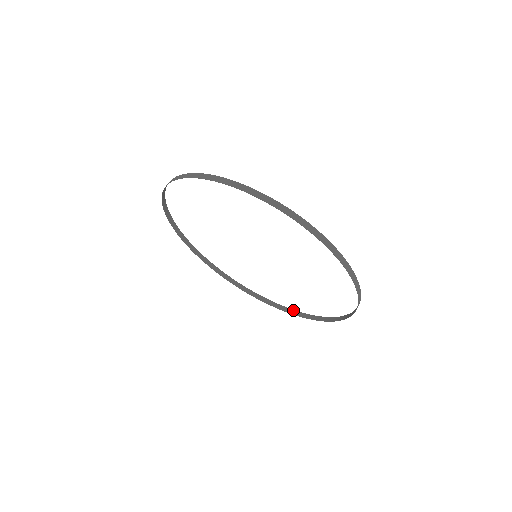
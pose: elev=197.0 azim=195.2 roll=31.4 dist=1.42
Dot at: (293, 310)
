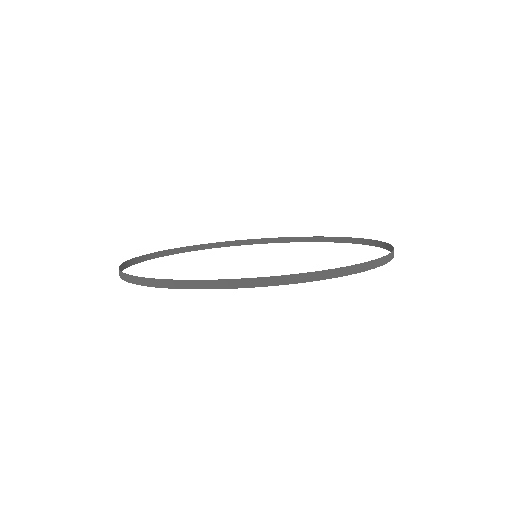
Dot at: (238, 241)
